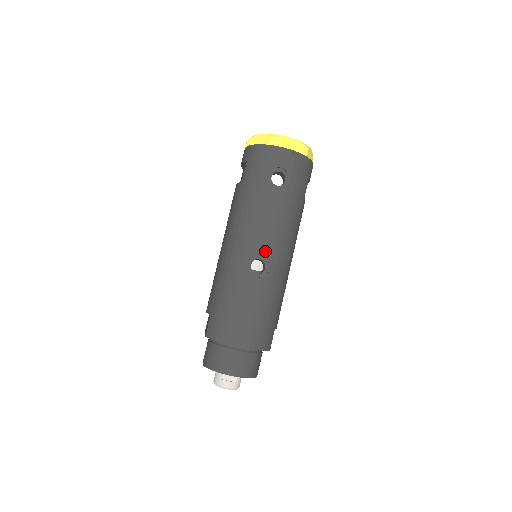
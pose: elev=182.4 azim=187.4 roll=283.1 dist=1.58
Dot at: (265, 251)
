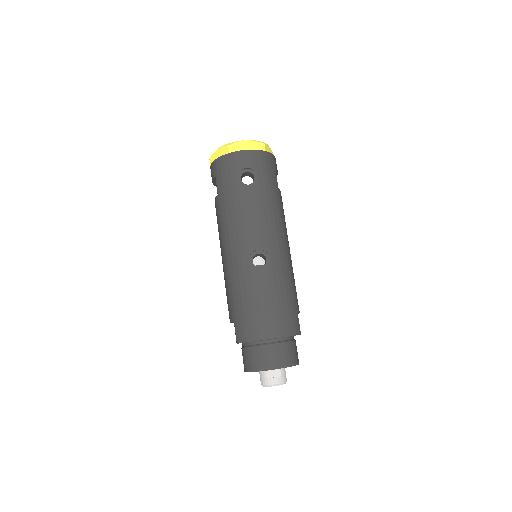
Dot at: (260, 244)
